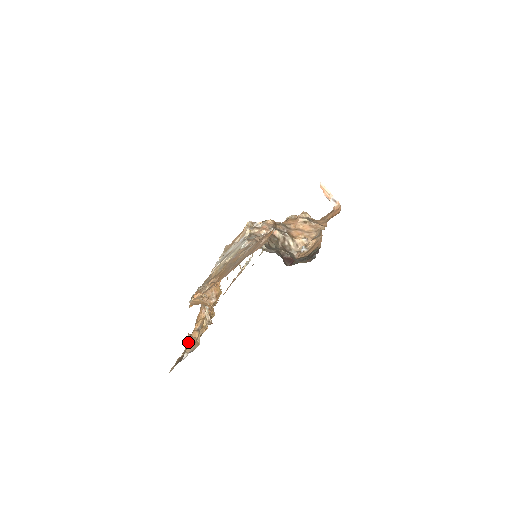
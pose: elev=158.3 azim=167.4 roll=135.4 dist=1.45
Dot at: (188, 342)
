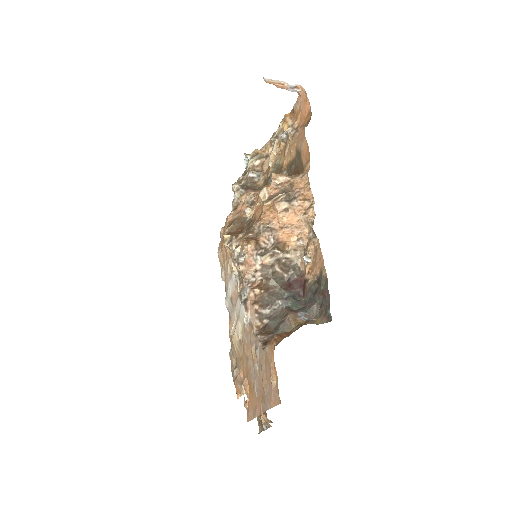
Dot at: occluded
